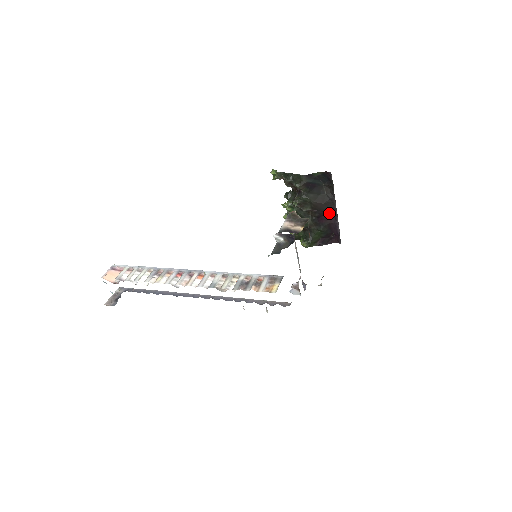
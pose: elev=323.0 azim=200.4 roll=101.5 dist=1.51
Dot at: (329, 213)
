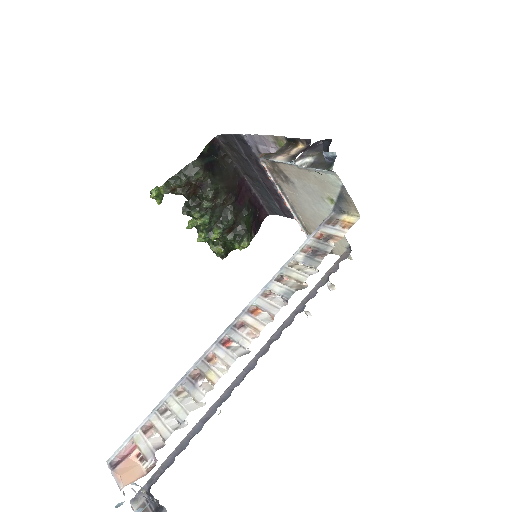
Dot at: (241, 188)
